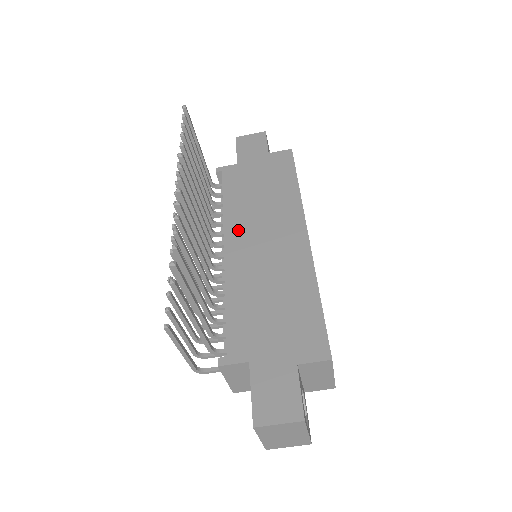
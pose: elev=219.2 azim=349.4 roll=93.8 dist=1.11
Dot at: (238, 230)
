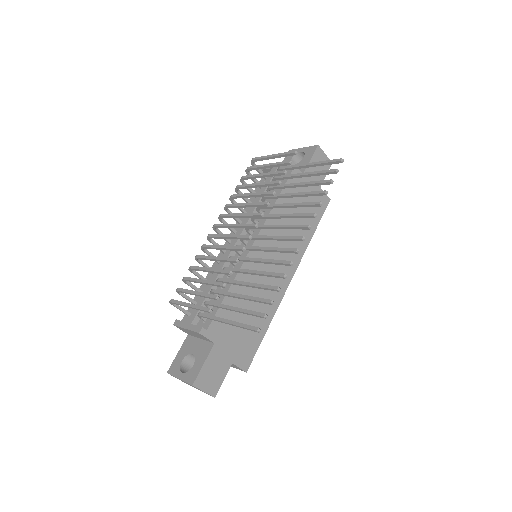
Dot at: occluded
